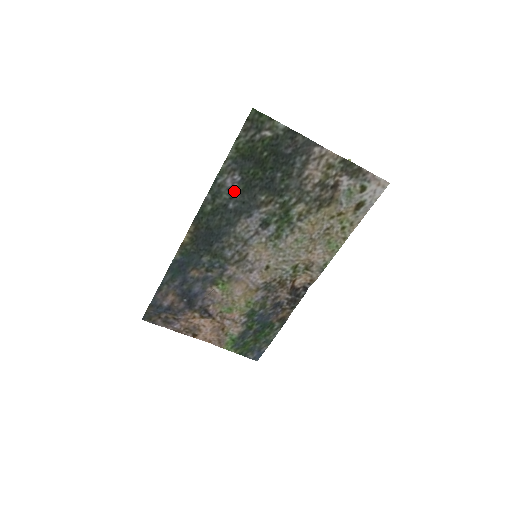
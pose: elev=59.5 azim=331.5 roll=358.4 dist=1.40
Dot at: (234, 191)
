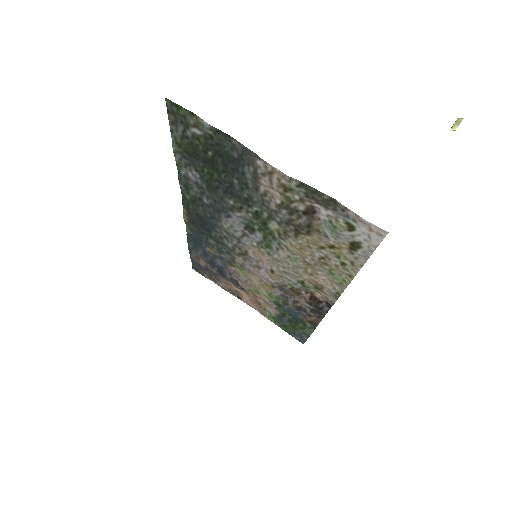
Dot at: (201, 186)
